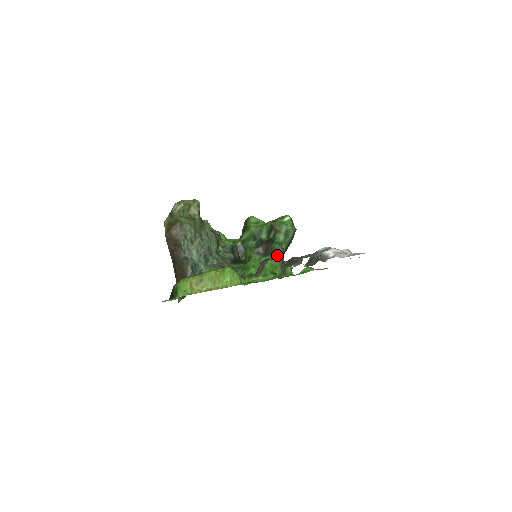
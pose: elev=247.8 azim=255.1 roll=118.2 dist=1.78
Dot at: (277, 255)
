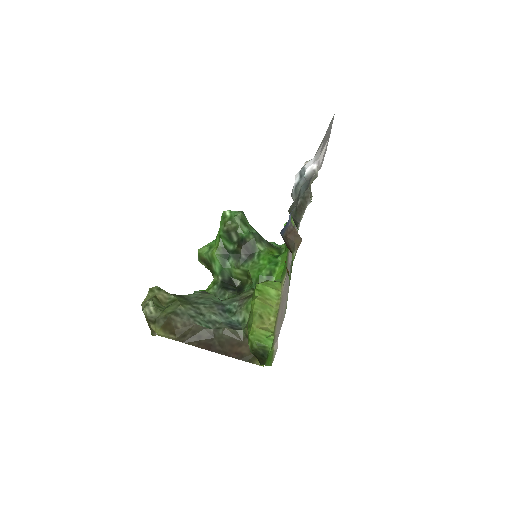
Dot at: (260, 243)
